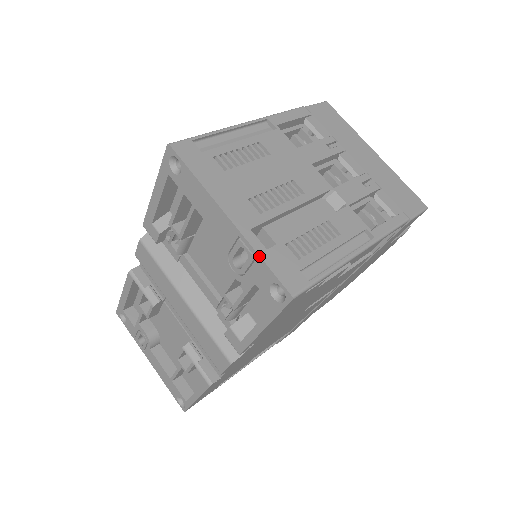
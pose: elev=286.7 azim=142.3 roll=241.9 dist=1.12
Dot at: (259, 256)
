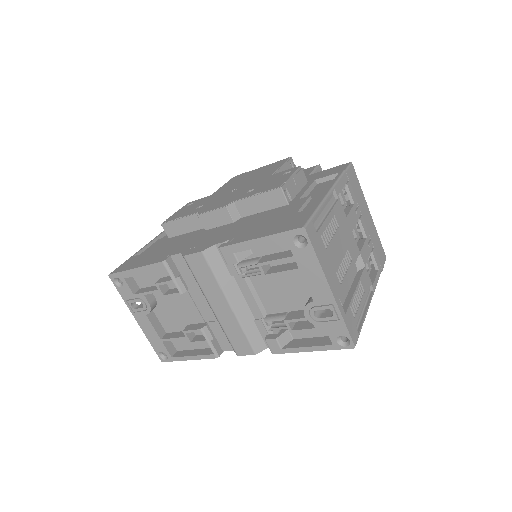
Dot at: (344, 320)
